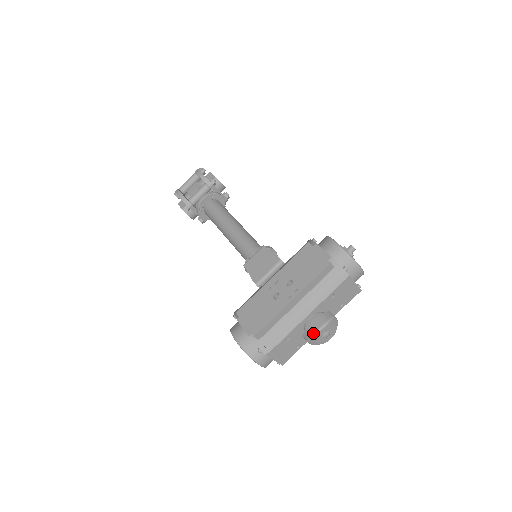
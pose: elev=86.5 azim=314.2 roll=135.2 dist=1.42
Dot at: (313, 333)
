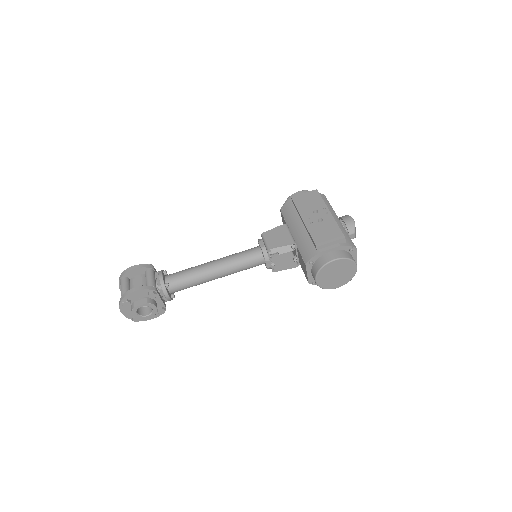
Dot at: (353, 223)
